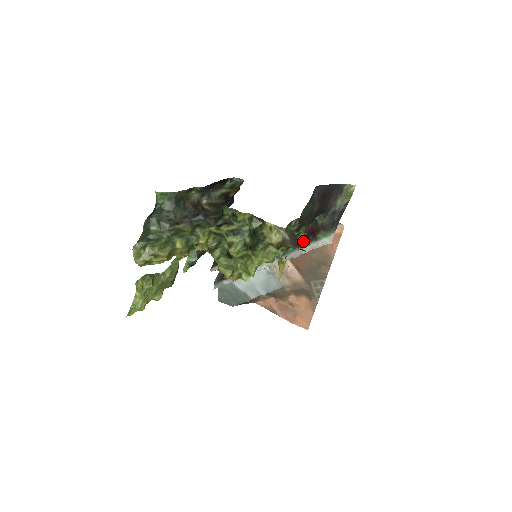
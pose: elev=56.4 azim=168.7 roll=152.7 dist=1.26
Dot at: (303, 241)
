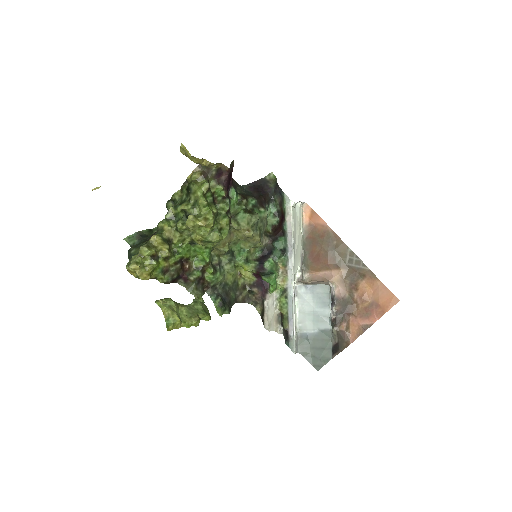
Dot at: (282, 226)
